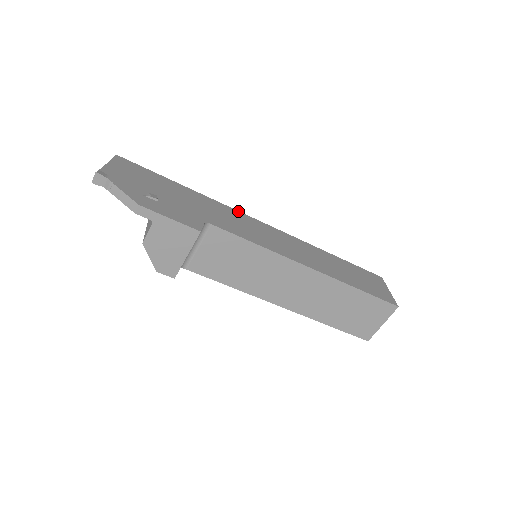
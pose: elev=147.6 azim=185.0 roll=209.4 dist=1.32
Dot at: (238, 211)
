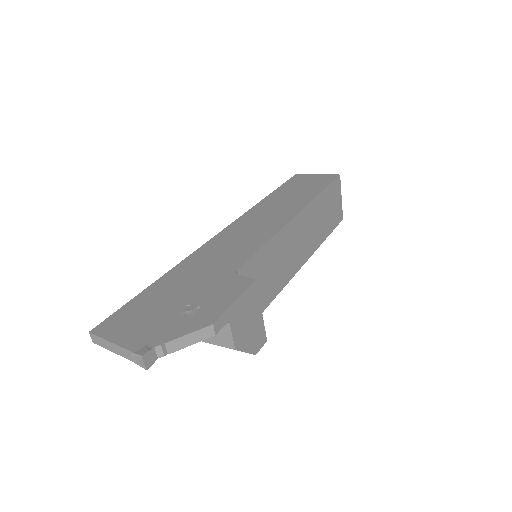
Dot at: (204, 245)
